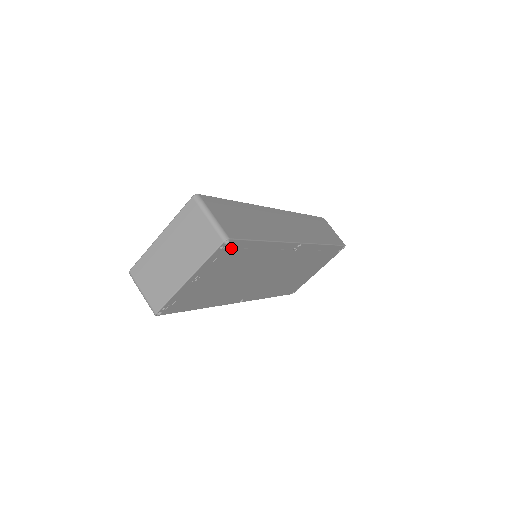
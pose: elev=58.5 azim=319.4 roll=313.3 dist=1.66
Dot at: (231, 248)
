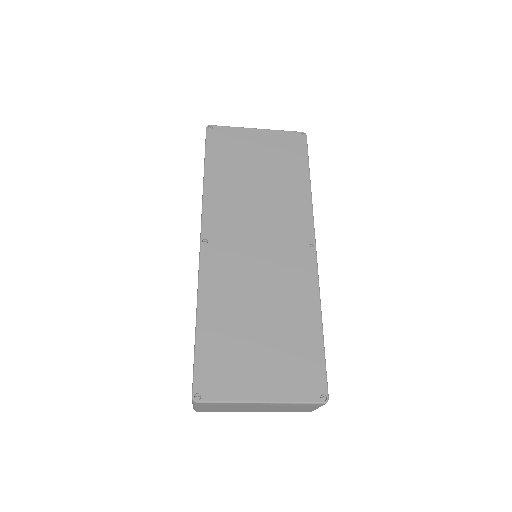
Dot at: occluded
